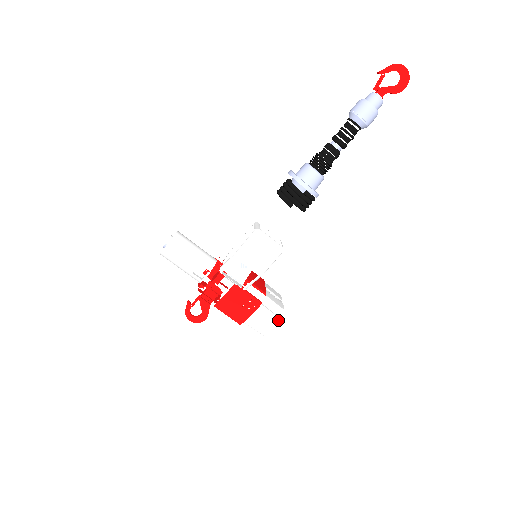
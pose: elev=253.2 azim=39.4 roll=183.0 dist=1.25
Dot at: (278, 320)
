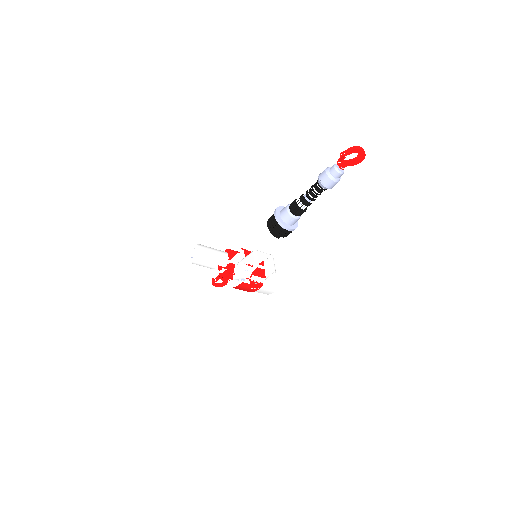
Dot at: (275, 289)
